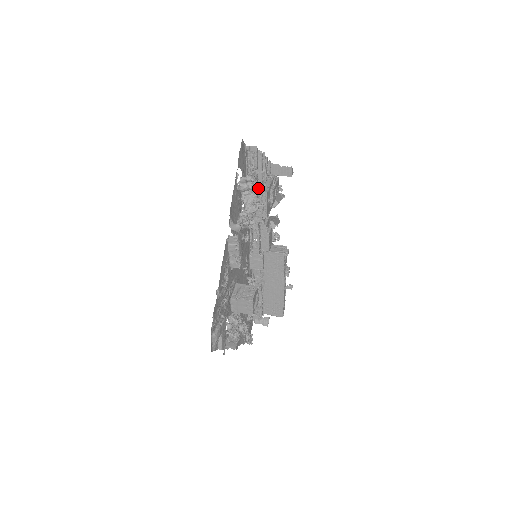
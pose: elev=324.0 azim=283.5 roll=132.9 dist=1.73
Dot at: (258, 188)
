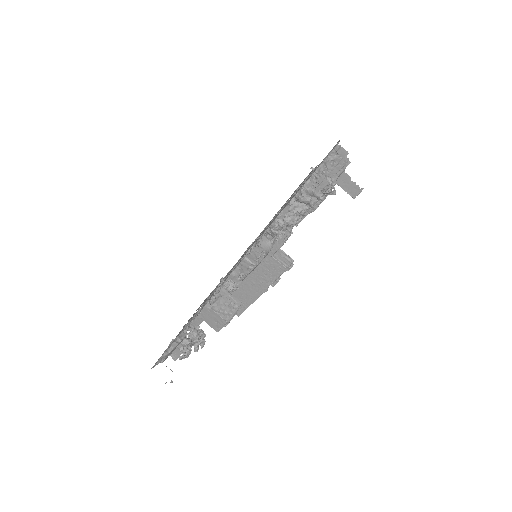
Dot at: occluded
